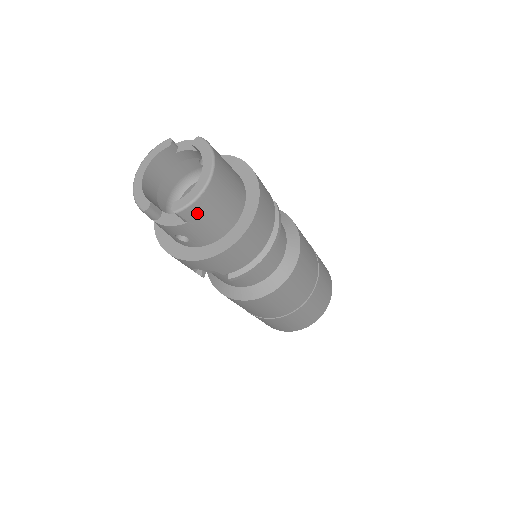
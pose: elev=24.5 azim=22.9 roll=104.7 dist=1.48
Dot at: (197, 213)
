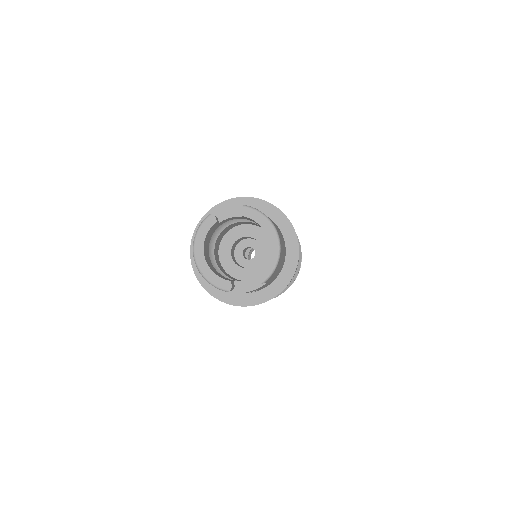
Dot at: (274, 273)
